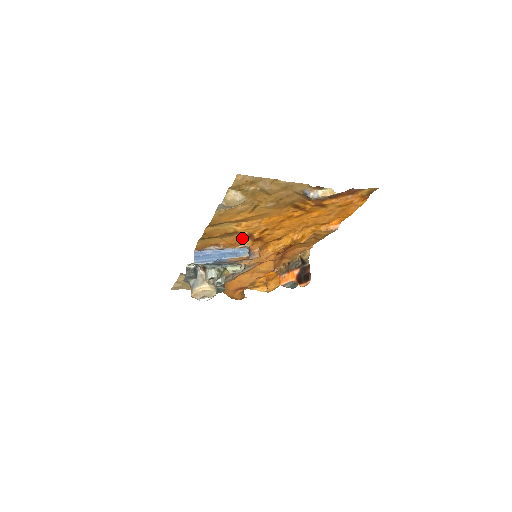
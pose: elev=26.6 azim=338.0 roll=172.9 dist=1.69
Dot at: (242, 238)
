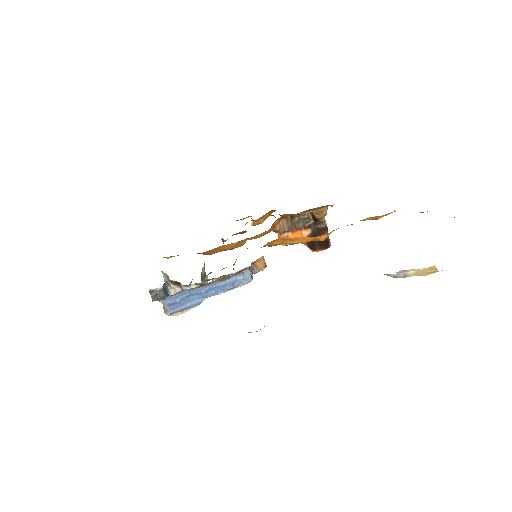
Dot at: (242, 272)
